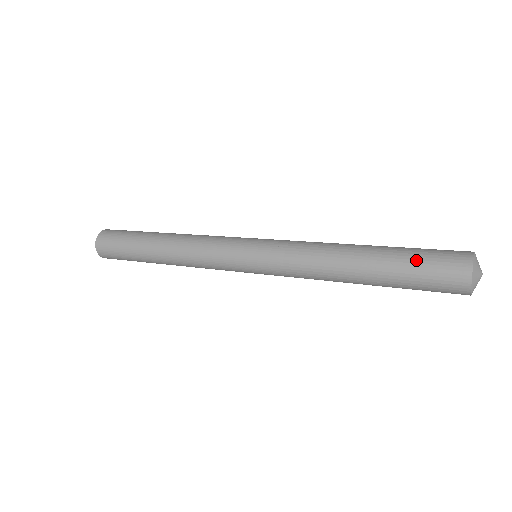
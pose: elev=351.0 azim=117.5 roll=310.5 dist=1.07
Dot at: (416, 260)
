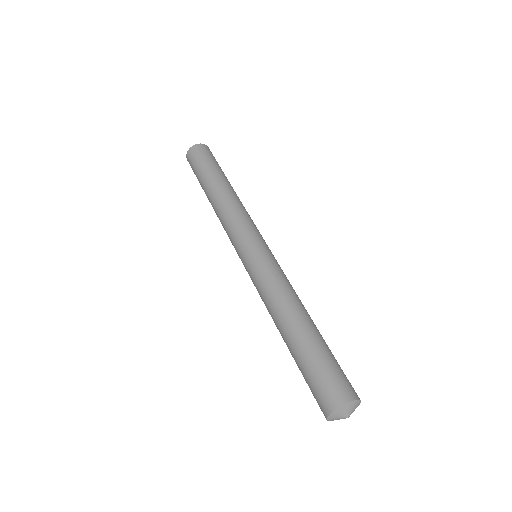
Dot at: (321, 363)
